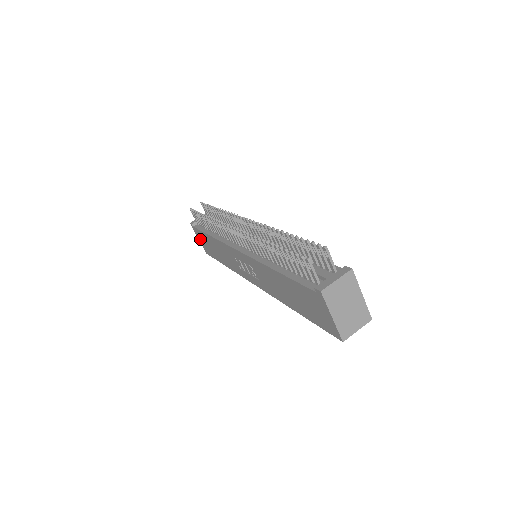
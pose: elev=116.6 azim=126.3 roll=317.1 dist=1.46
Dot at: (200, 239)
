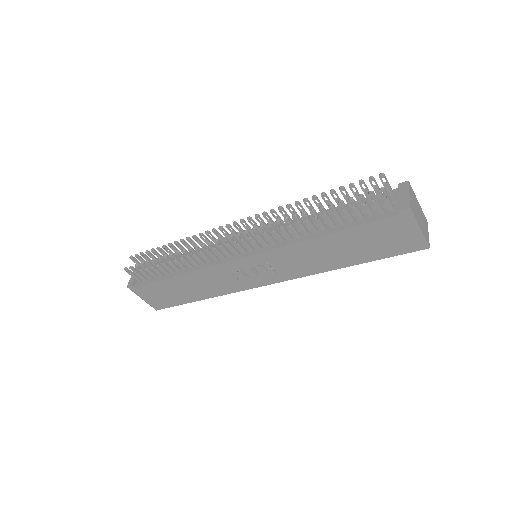
Dot at: (147, 297)
